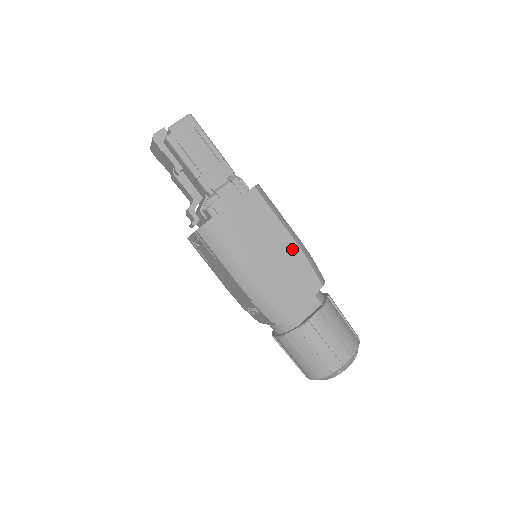
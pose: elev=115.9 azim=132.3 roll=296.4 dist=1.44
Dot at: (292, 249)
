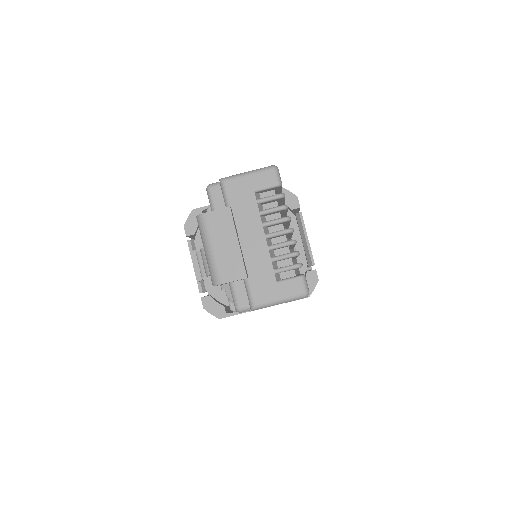
Dot at: occluded
